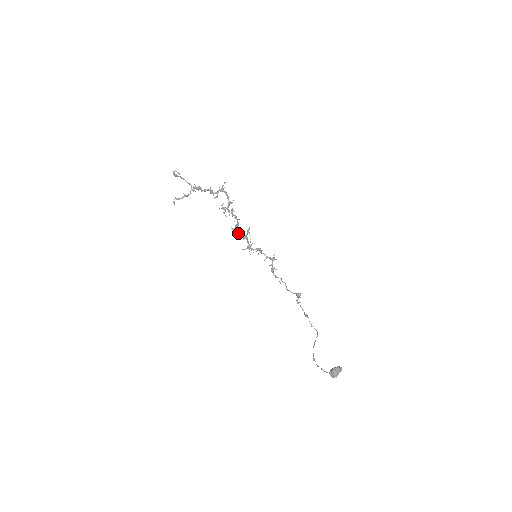
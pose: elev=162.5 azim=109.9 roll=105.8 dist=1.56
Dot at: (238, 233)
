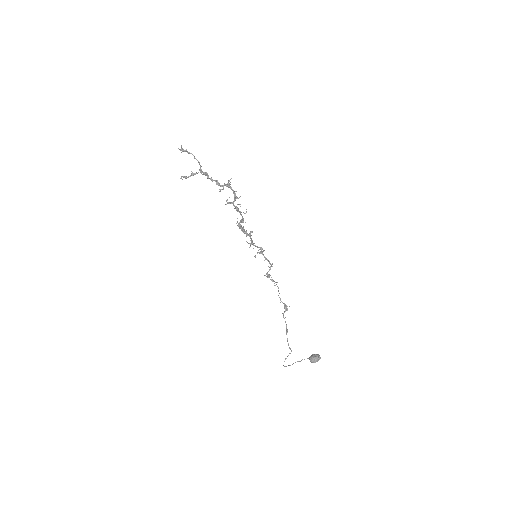
Dot at: (242, 229)
